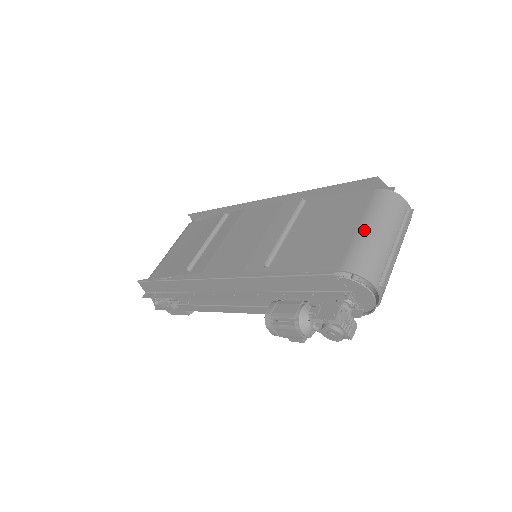
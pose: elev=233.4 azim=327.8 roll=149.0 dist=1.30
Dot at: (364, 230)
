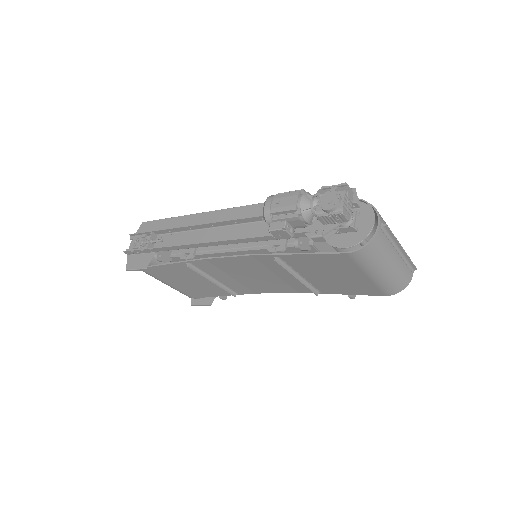
Dot at: occluded
